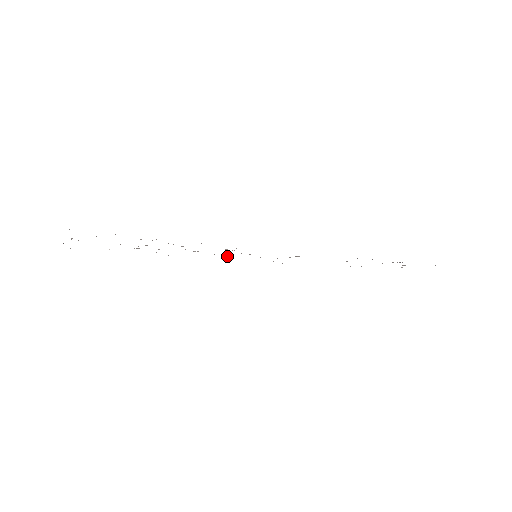
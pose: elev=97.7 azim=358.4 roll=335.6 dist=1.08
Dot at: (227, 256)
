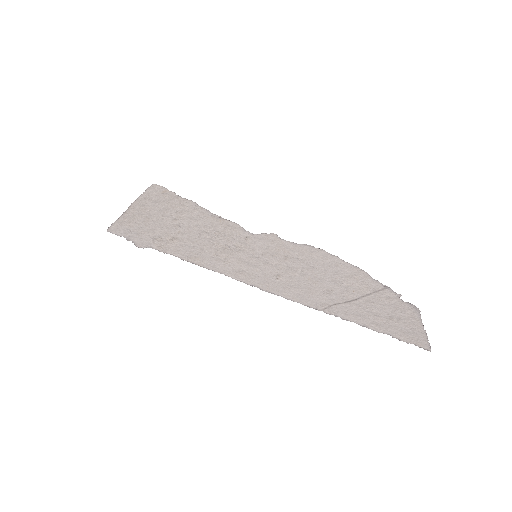
Dot at: (246, 238)
